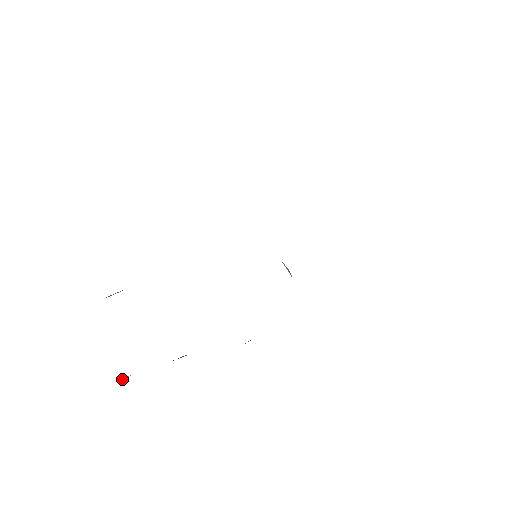
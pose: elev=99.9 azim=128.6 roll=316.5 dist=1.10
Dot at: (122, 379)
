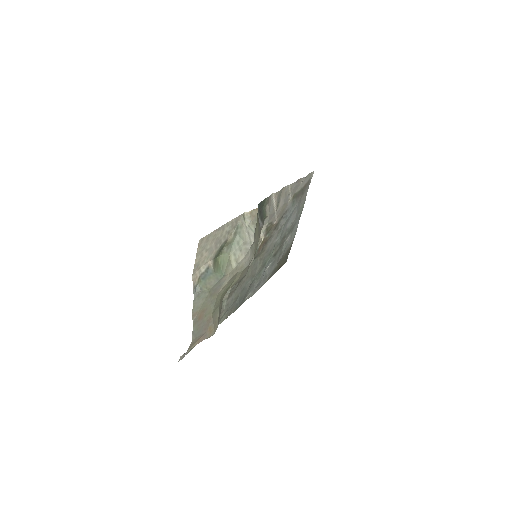
Dot at: (194, 295)
